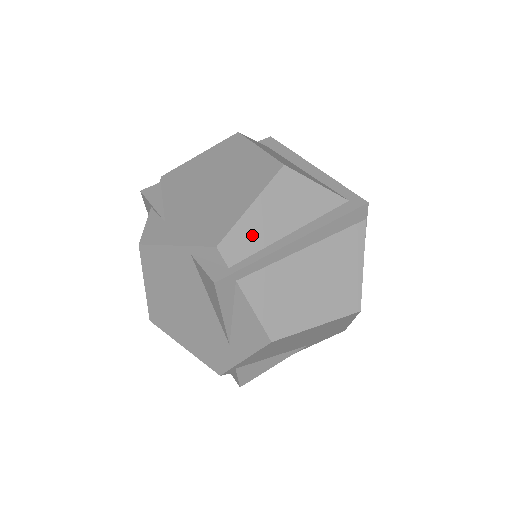
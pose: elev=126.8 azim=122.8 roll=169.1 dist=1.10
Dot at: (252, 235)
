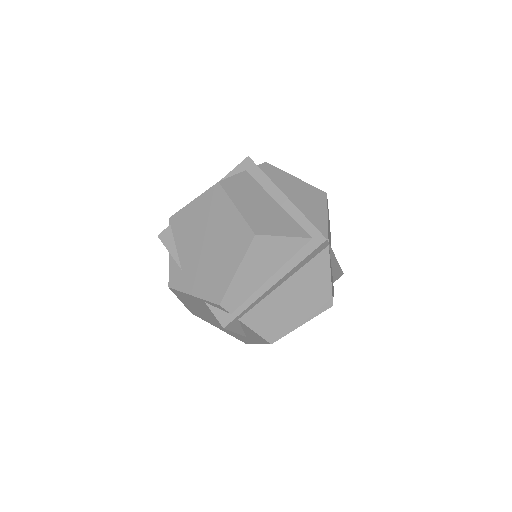
Dot at: (242, 289)
